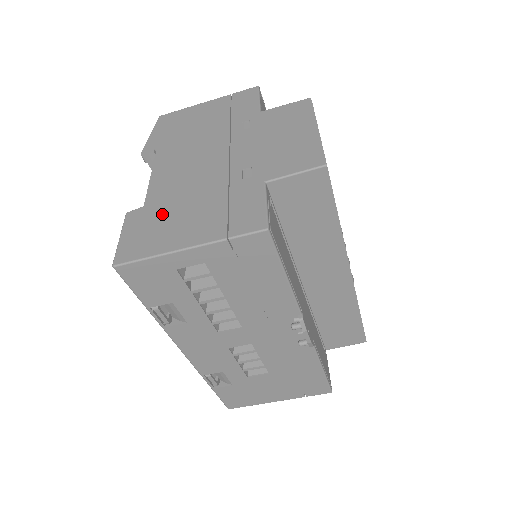
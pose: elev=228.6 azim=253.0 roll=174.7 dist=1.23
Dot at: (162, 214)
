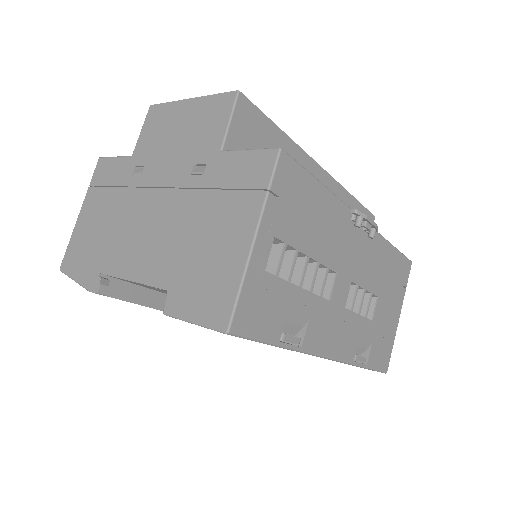
Dot at: (192, 267)
